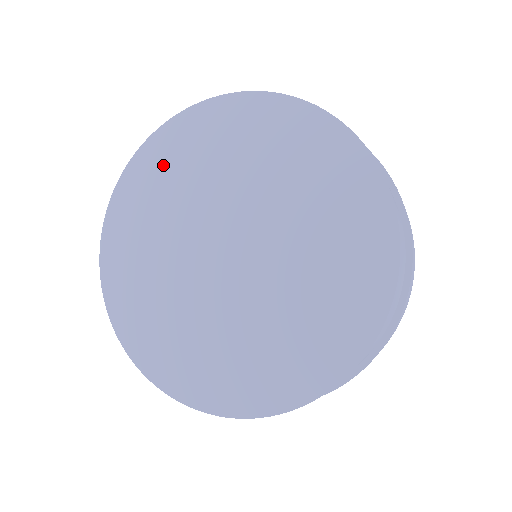
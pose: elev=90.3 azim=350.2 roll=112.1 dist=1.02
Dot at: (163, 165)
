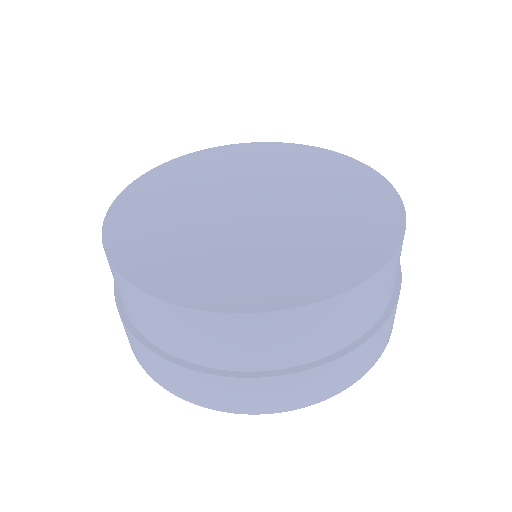
Dot at: (144, 204)
